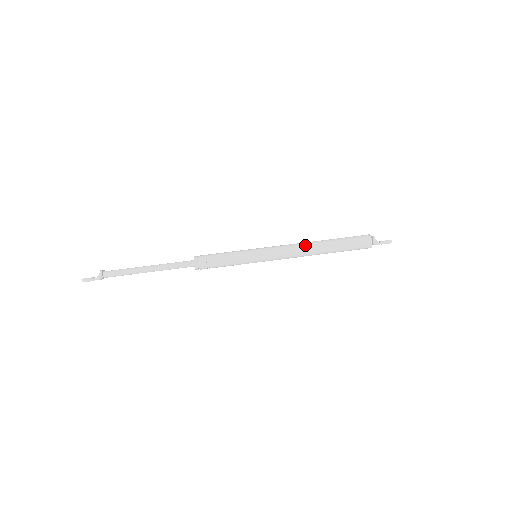
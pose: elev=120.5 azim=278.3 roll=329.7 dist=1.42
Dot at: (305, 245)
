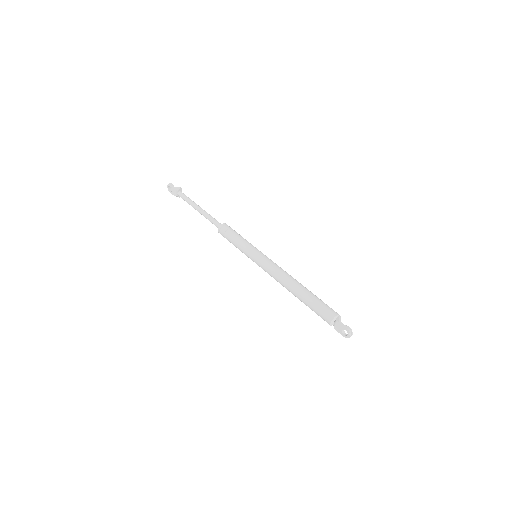
Dot at: (291, 276)
